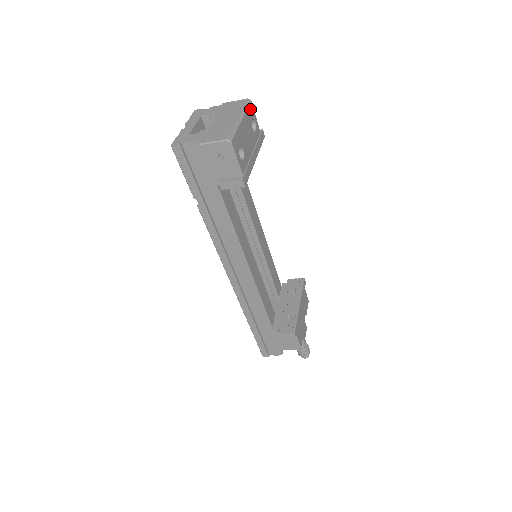
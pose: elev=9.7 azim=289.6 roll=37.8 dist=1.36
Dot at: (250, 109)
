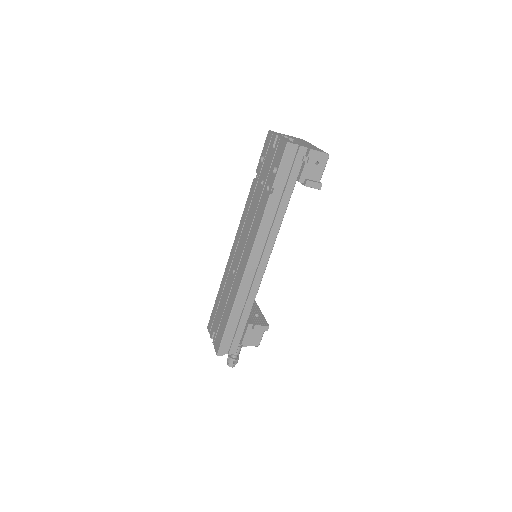
Dot at: occluded
